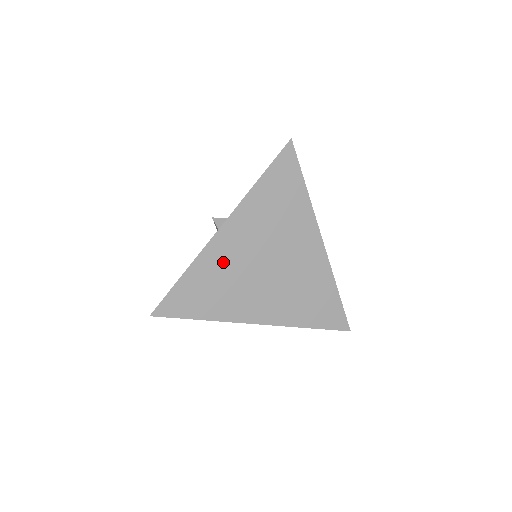
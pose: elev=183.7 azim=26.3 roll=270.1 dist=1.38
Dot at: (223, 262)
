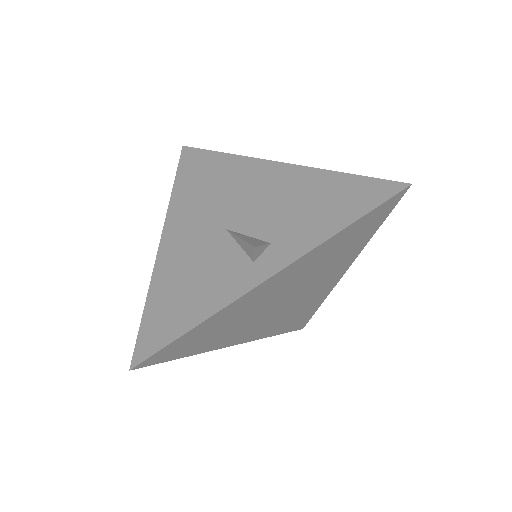
Dot at: (247, 307)
